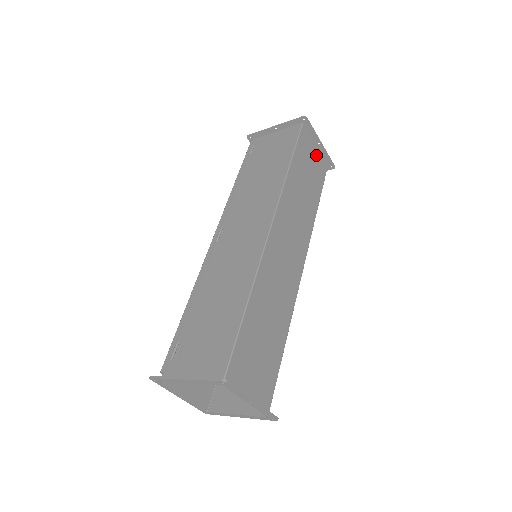
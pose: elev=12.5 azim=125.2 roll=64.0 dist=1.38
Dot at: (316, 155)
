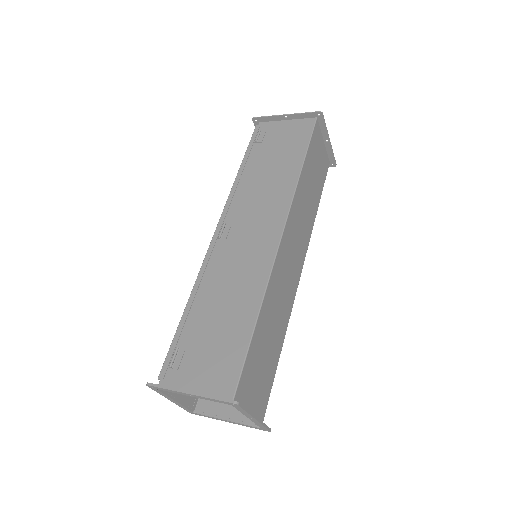
Dot at: (323, 152)
